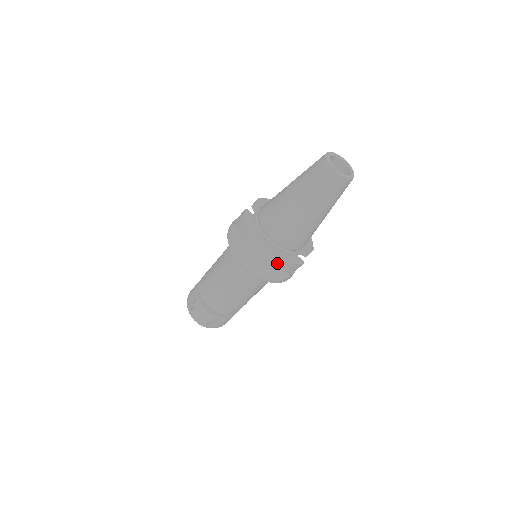
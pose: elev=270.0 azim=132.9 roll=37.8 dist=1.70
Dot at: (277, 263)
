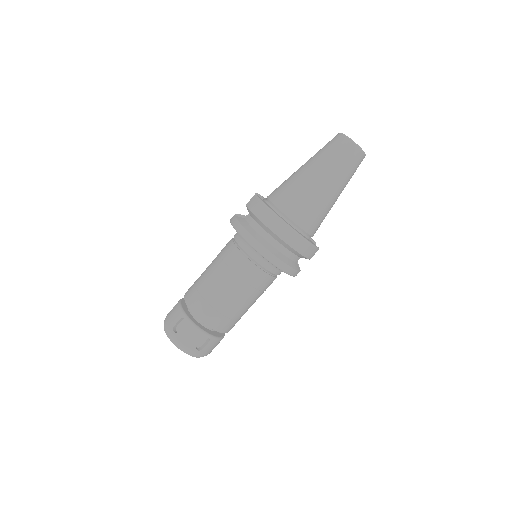
Dot at: (300, 244)
